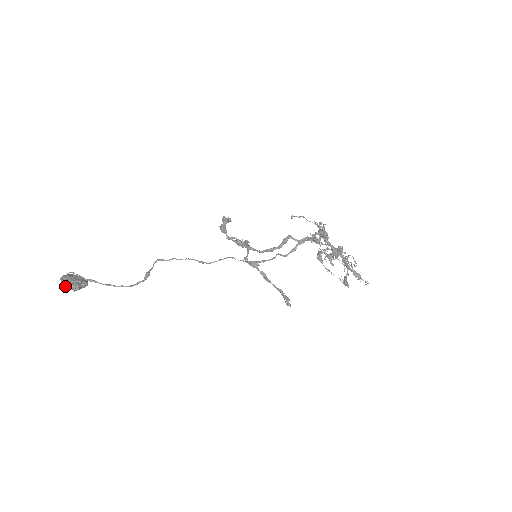
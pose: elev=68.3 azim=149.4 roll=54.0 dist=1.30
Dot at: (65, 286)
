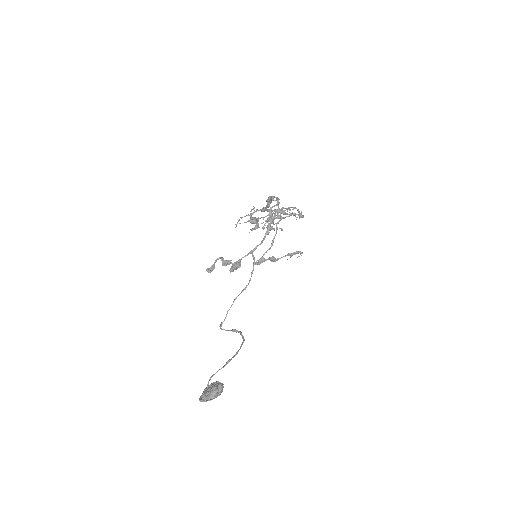
Dot at: (216, 395)
